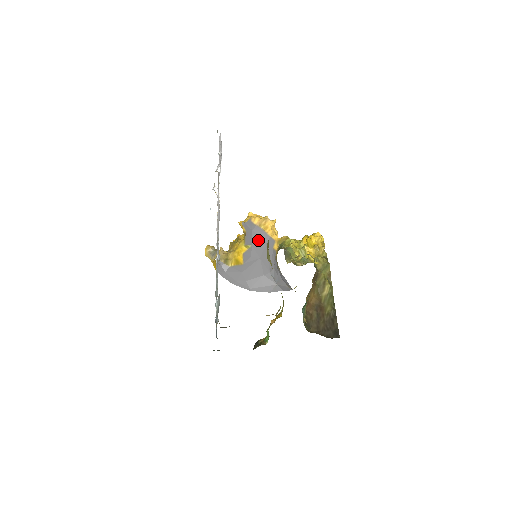
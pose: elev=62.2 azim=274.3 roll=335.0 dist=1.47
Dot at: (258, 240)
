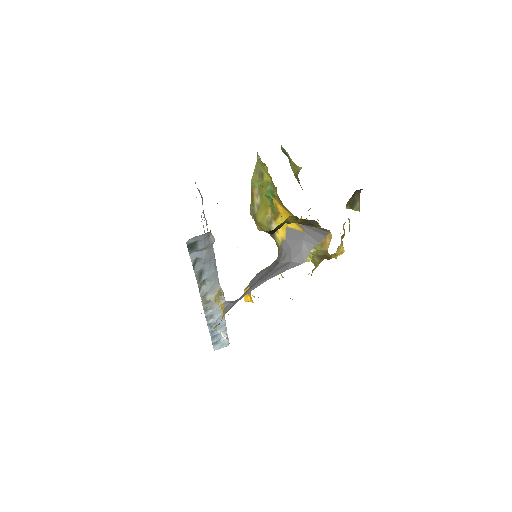
Dot at: (261, 274)
